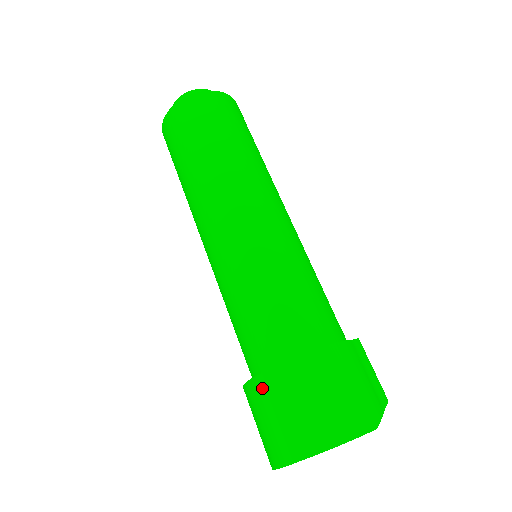
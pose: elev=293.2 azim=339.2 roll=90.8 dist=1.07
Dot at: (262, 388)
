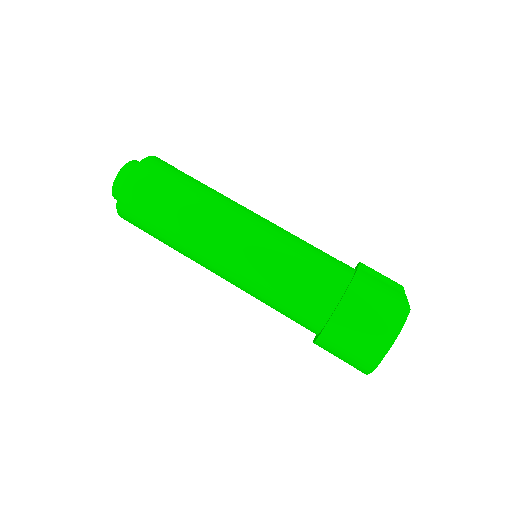
Dot at: (330, 337)
